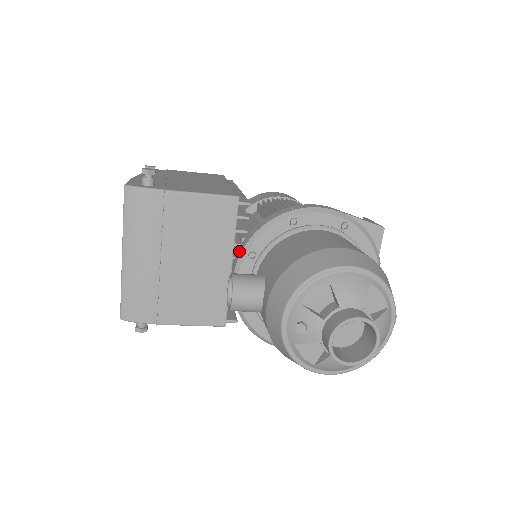
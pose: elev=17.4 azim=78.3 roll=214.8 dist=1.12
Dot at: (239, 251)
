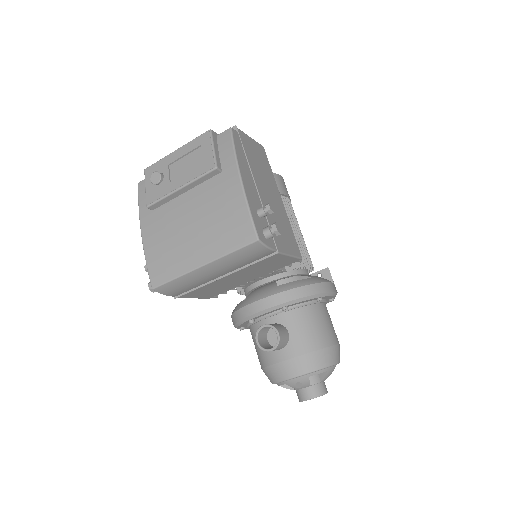
Dot at: (279, 299)
